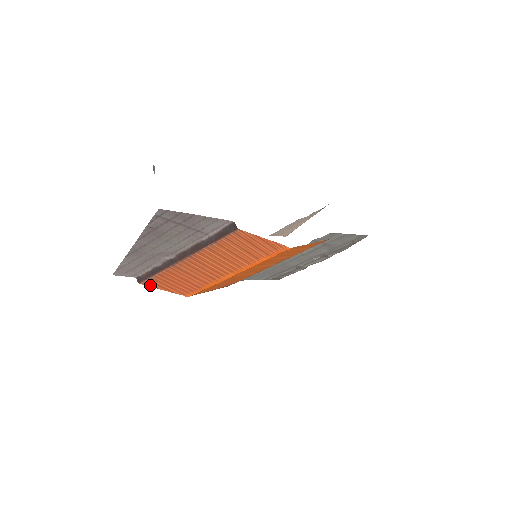
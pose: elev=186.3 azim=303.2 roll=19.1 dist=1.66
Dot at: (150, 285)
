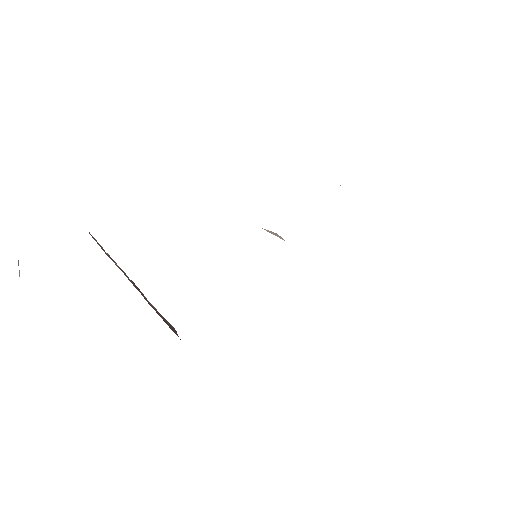
Dot at: occluded
